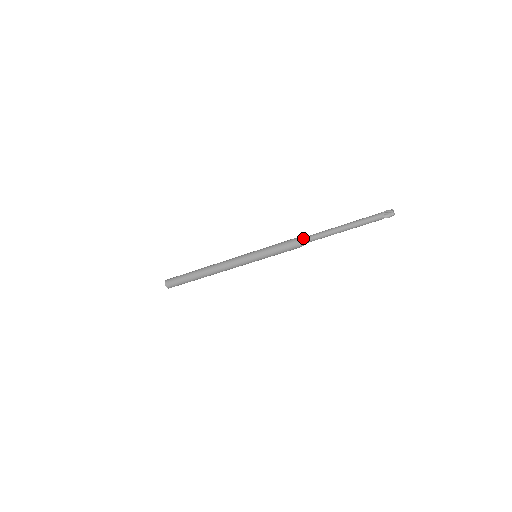
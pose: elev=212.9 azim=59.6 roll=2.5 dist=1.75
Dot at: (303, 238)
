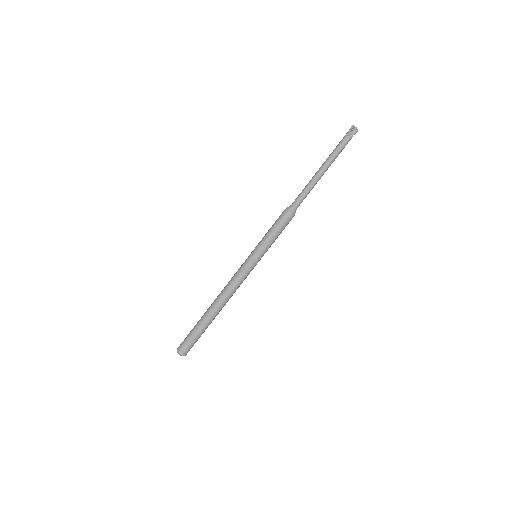
Dot at: (290, 205)
